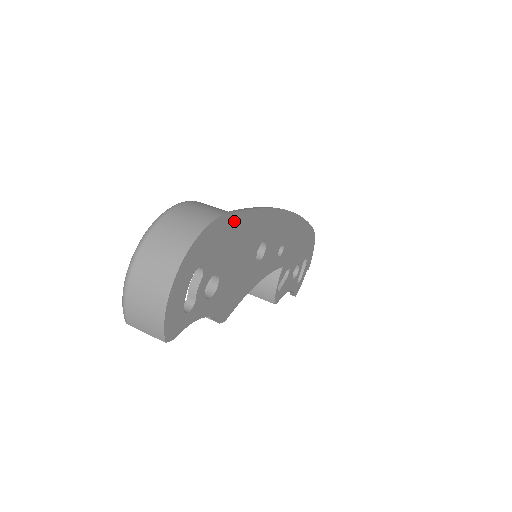
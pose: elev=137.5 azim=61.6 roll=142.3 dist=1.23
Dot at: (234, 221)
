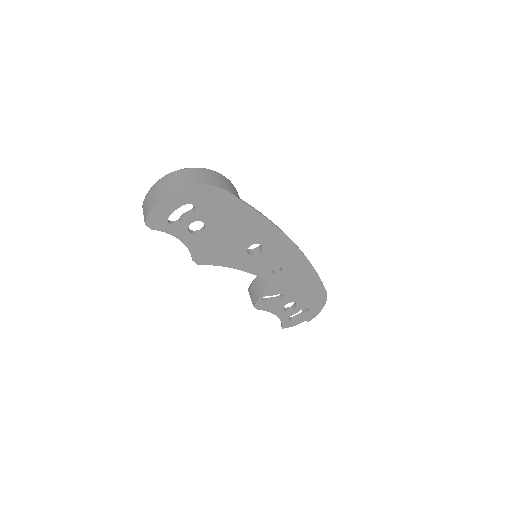
Dot at: (236, 203)
